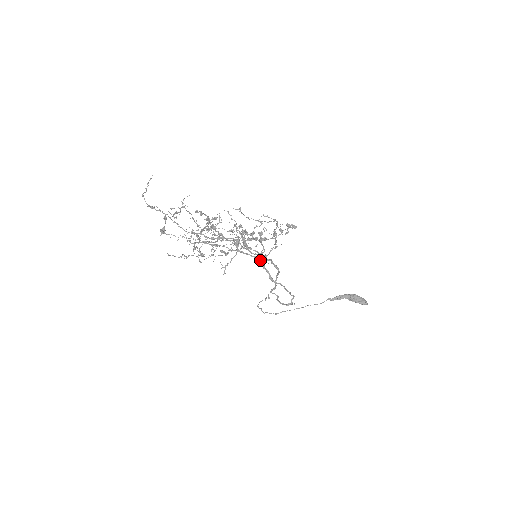
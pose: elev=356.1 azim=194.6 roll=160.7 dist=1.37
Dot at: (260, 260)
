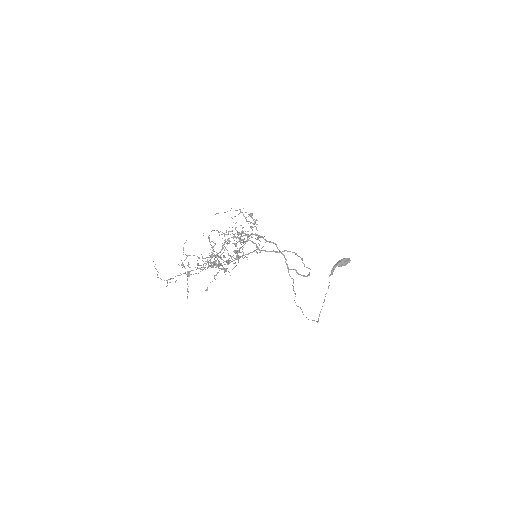
Dot at: (259, 250)
